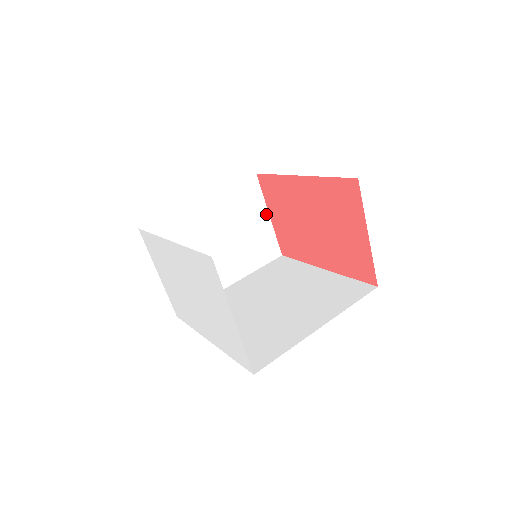
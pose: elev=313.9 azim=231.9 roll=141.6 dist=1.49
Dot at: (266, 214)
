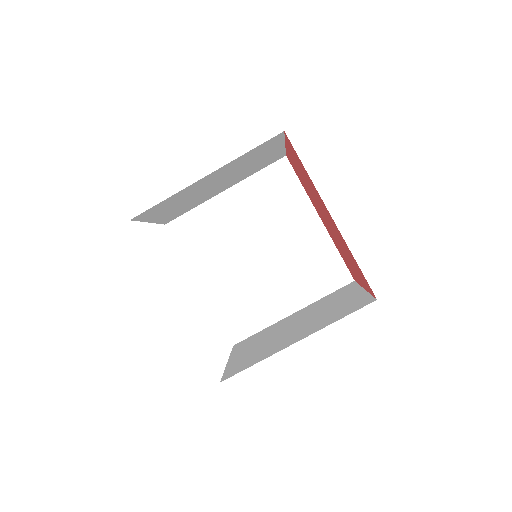
Dot at: (281, 145)
